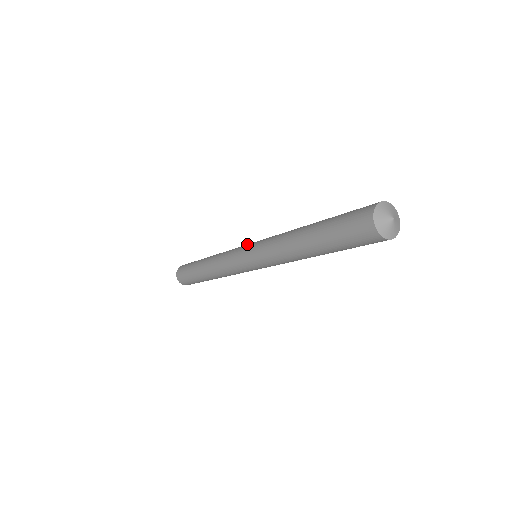
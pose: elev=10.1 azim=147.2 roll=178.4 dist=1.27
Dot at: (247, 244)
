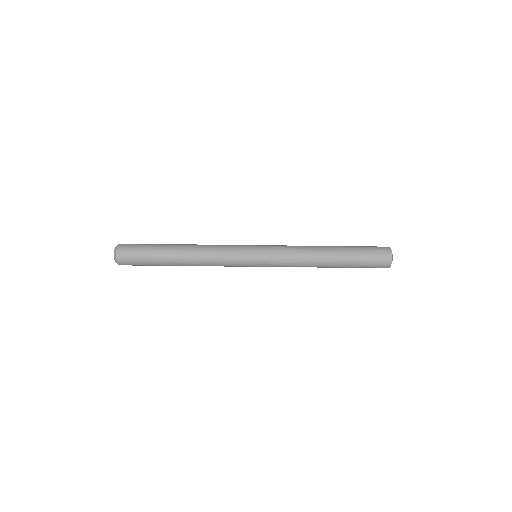
Dot at: occluded
